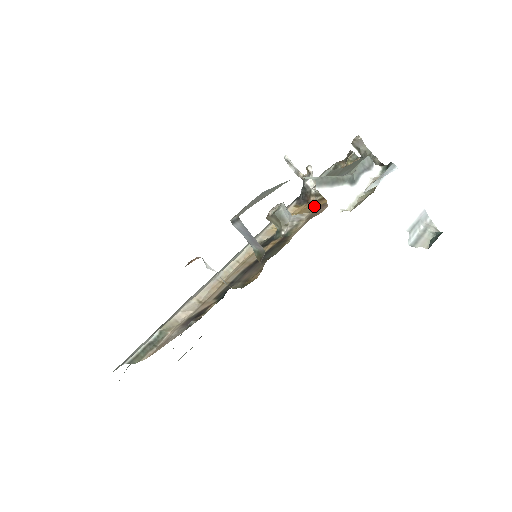
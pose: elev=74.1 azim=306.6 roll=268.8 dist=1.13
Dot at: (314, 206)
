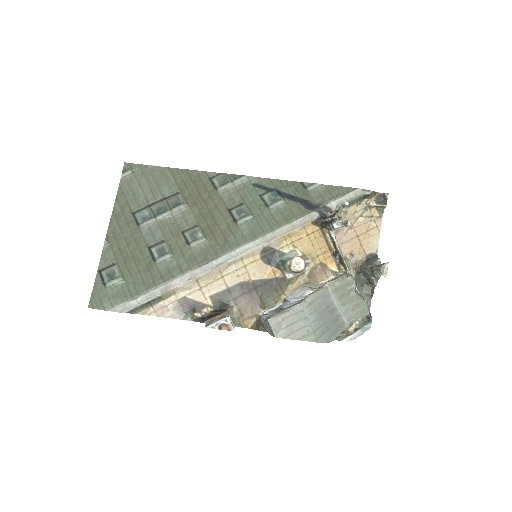
Dot at: (321, 252)
